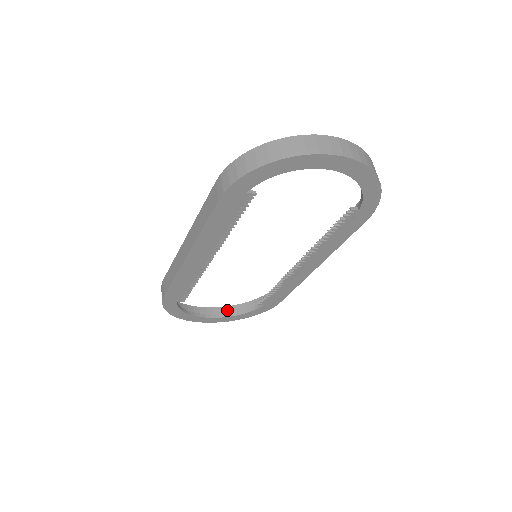
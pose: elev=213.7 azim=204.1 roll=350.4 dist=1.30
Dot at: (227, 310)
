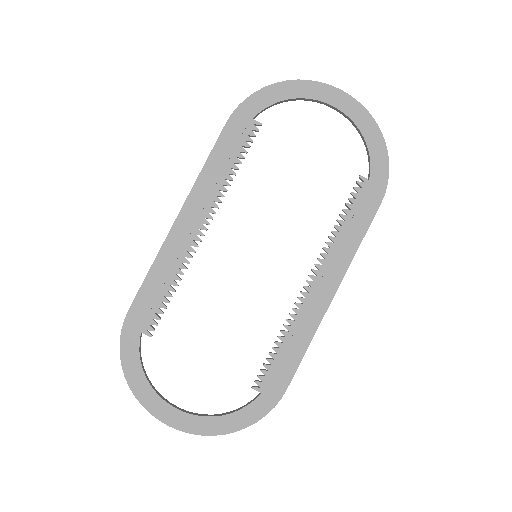
Dot at: occluded
